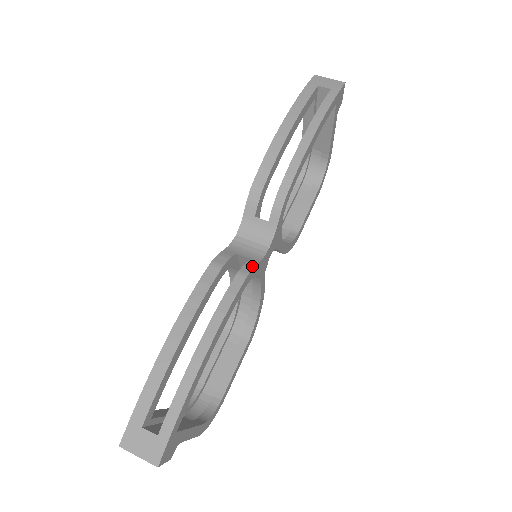
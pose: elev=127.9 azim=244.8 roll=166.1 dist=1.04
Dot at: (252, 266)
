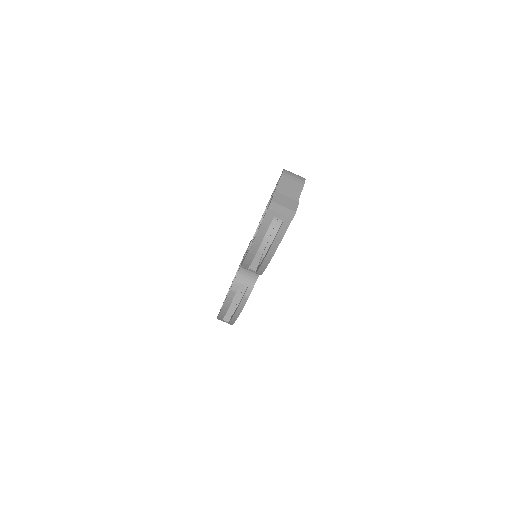
Dot at: (251, 290)
